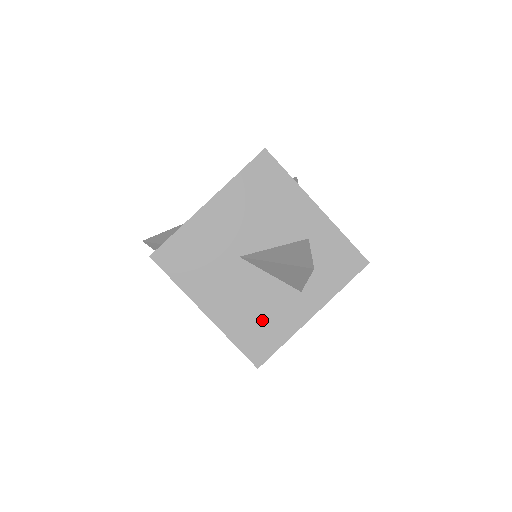
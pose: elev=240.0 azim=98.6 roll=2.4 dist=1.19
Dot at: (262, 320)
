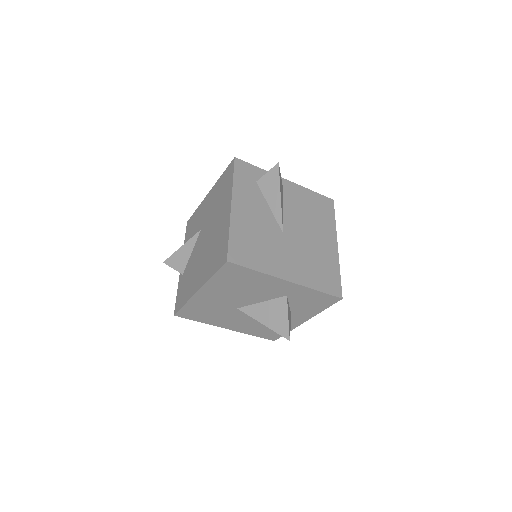
Dot at: occluded
